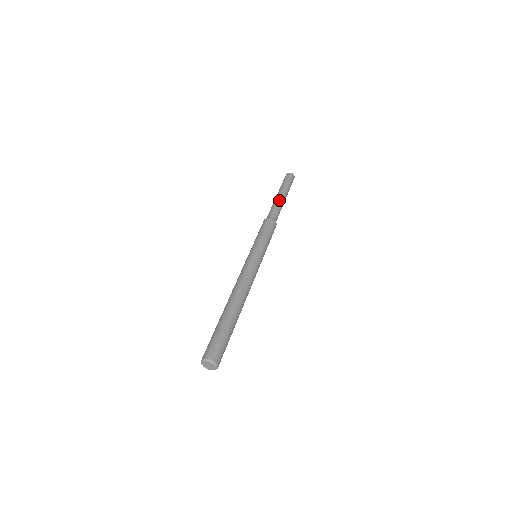
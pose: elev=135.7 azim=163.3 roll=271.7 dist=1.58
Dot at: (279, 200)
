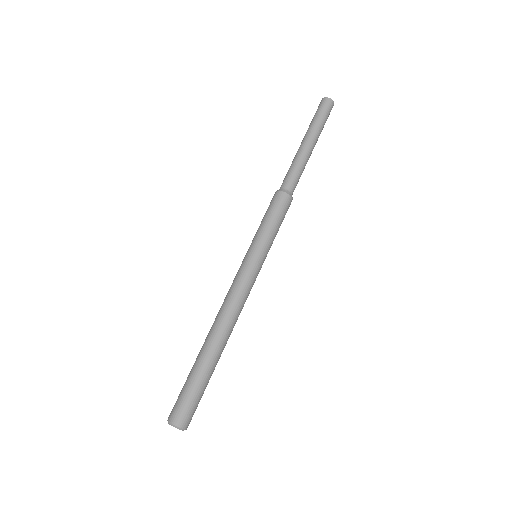
Dot at: (297, 154)
